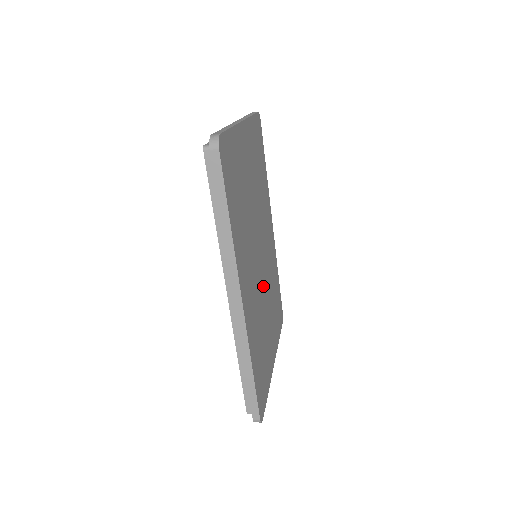
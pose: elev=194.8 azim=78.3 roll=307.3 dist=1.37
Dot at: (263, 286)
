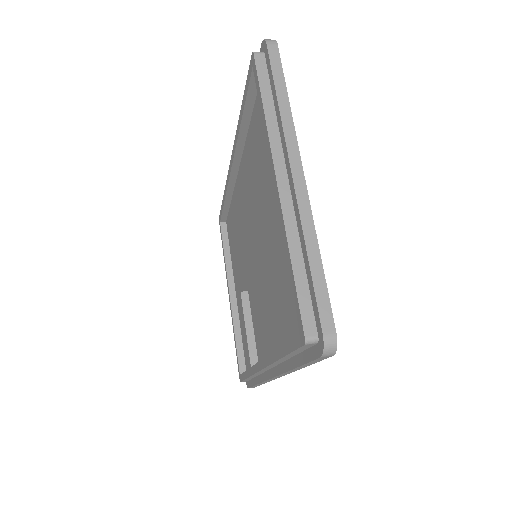
Dot at: occluded
